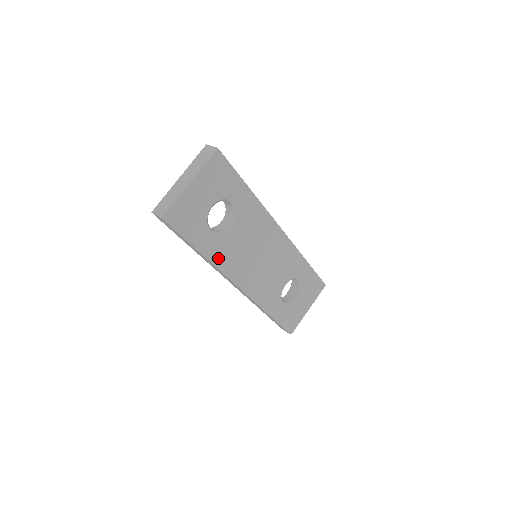
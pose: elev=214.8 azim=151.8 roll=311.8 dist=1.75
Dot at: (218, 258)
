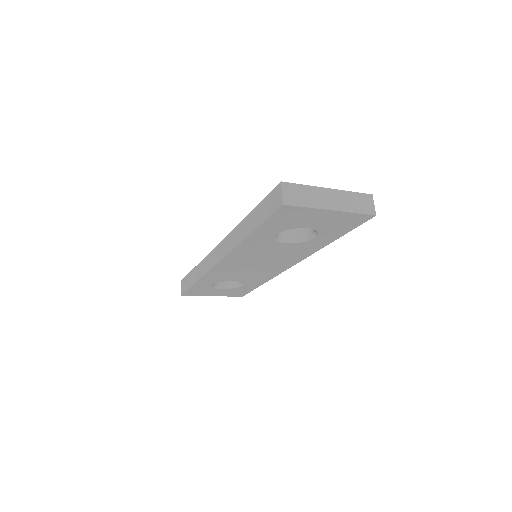
Dot at: (248, 244)
